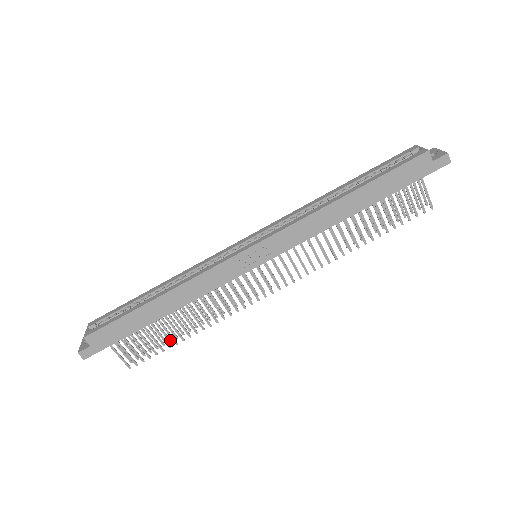
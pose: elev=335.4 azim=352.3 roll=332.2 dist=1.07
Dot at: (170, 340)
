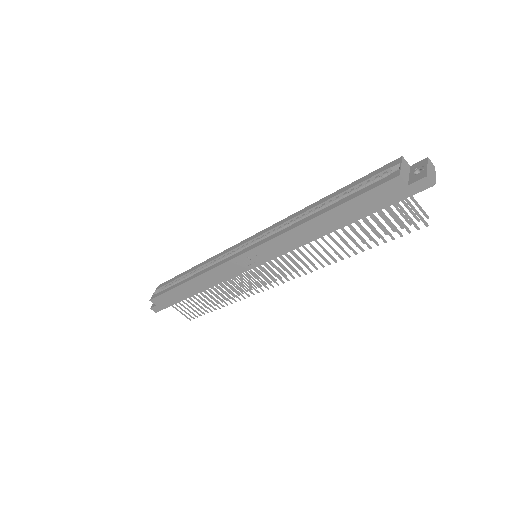
Dot at: occluded
